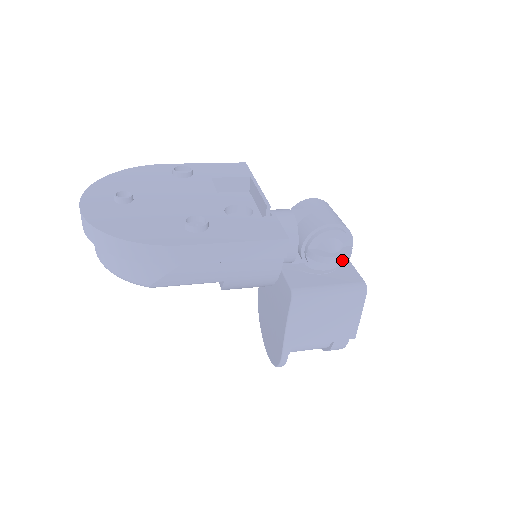
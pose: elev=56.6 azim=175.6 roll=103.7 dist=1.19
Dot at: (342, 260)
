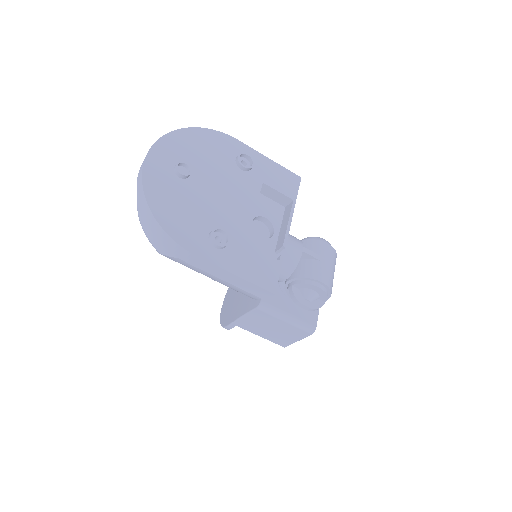
Dot at: (309, 310)
